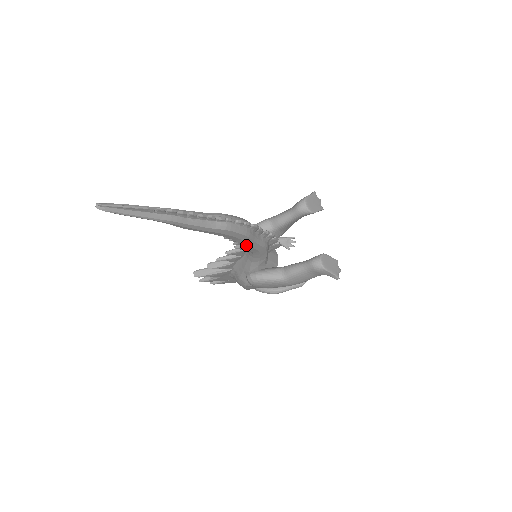
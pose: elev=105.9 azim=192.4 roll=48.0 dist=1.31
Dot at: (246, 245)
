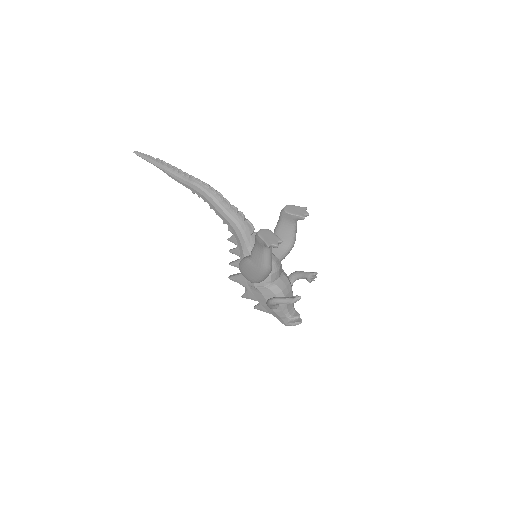
Dot at: (217, 212)
